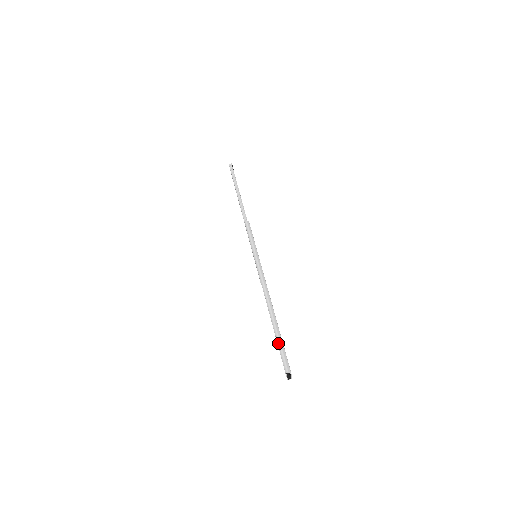
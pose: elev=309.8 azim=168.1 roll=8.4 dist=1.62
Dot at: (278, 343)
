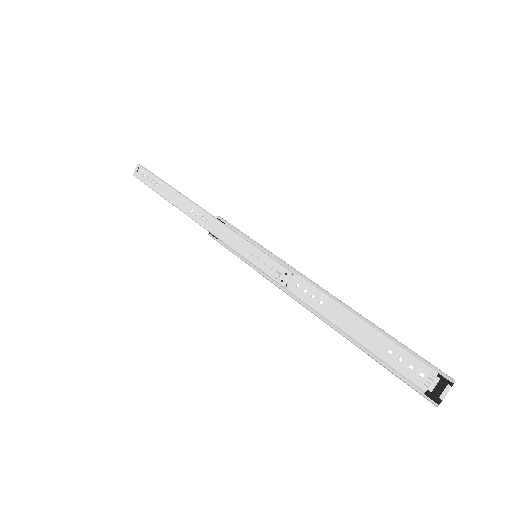
Dot at: (403, 345)
